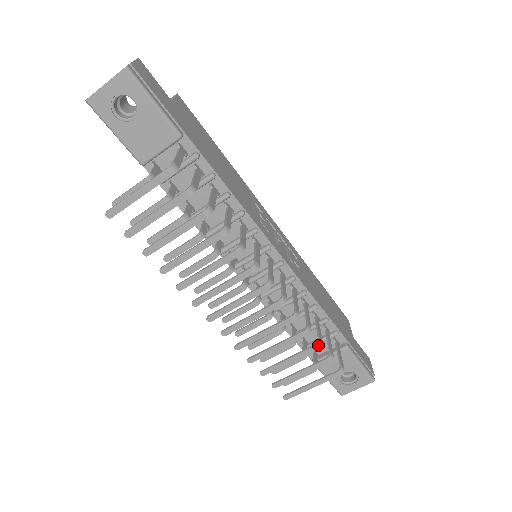
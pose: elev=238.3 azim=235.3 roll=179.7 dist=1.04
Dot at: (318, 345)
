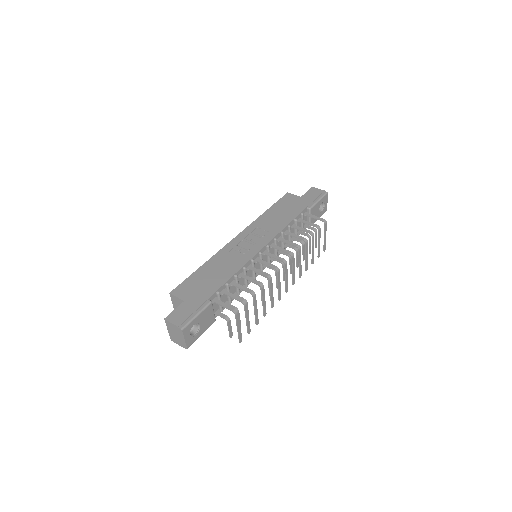
Dot at: (313, 235)
